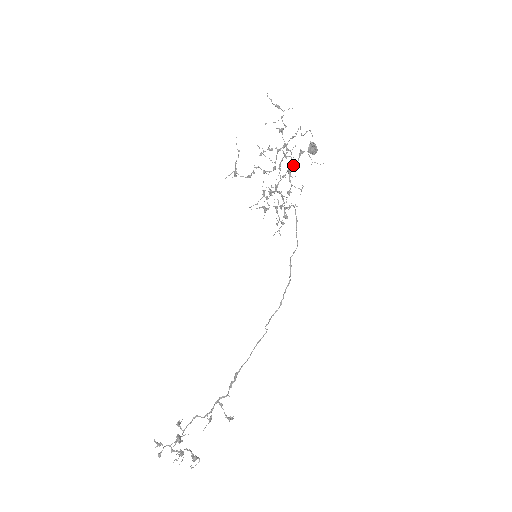
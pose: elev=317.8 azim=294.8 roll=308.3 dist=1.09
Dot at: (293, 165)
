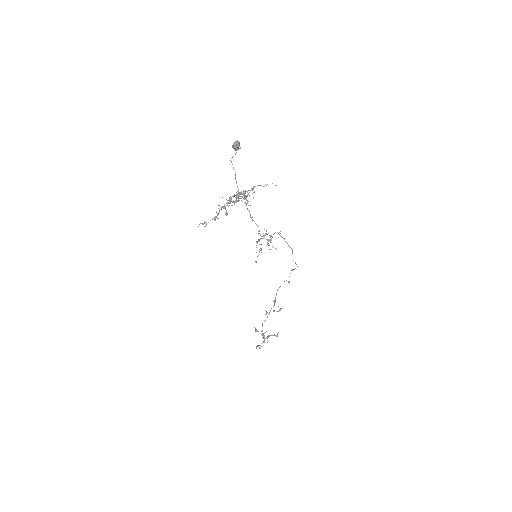
Dot at: (246, 191)
